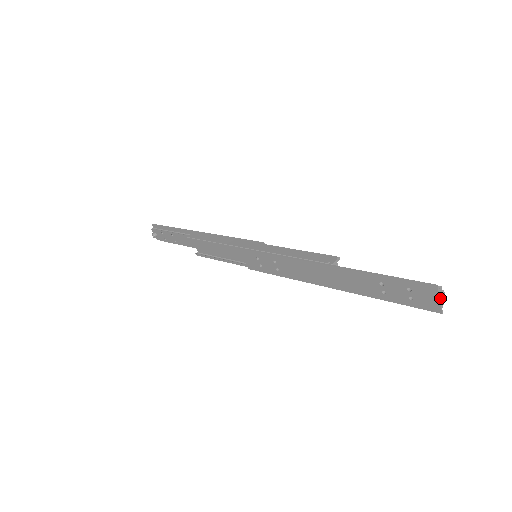
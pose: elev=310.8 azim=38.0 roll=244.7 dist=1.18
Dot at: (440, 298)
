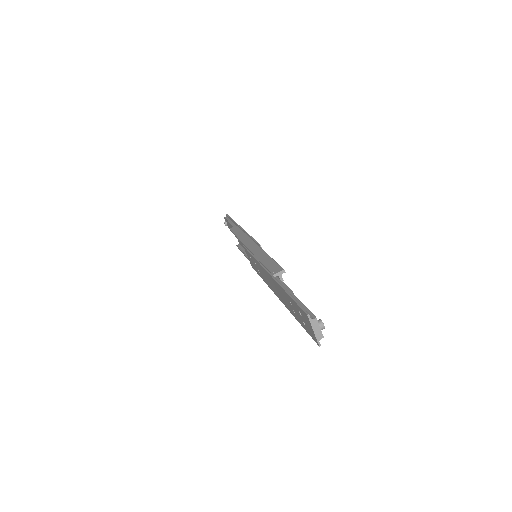
Dot at: (314, 329)
